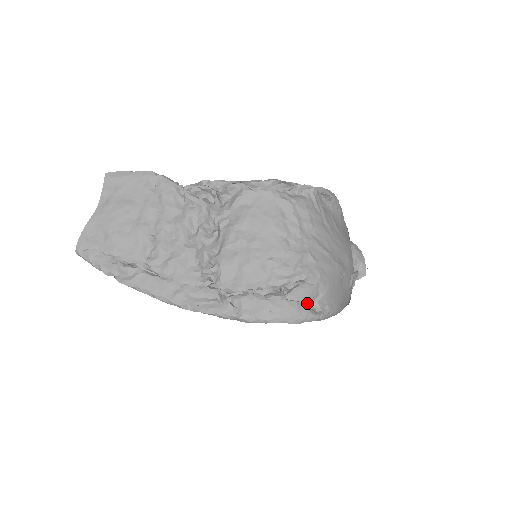
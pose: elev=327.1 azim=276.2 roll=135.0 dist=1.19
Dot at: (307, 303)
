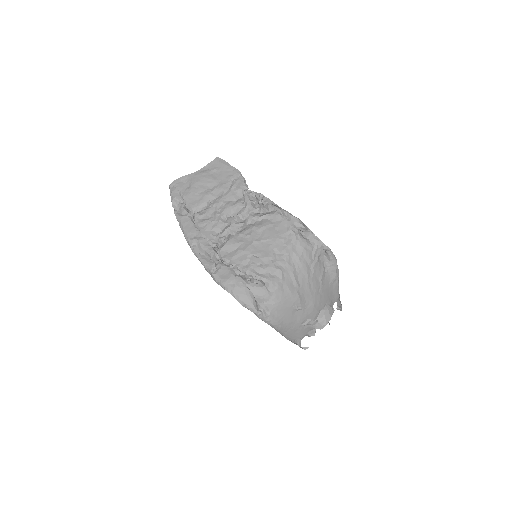
Dot at: (257, 299)
